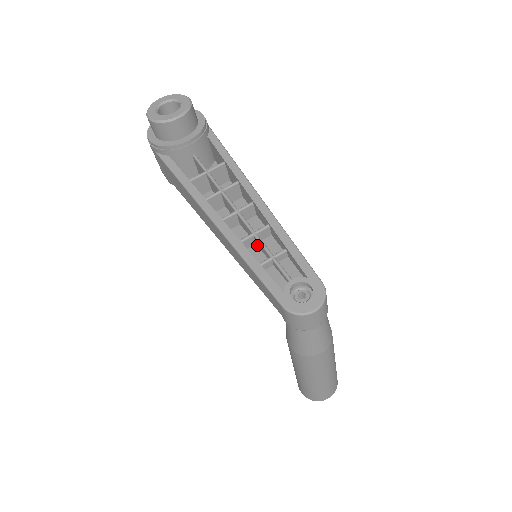
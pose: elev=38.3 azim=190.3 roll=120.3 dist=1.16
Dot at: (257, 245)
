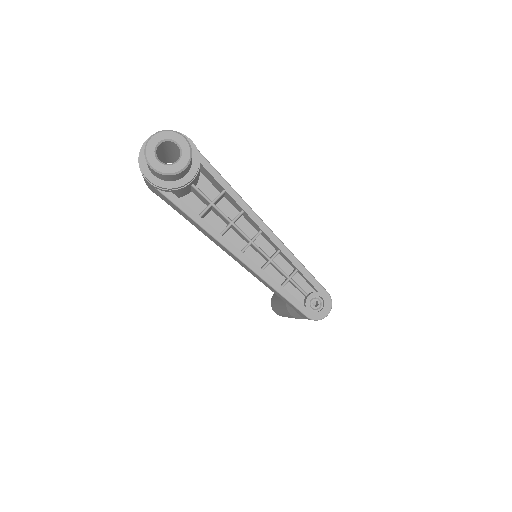
Dot at: (271, 265)
